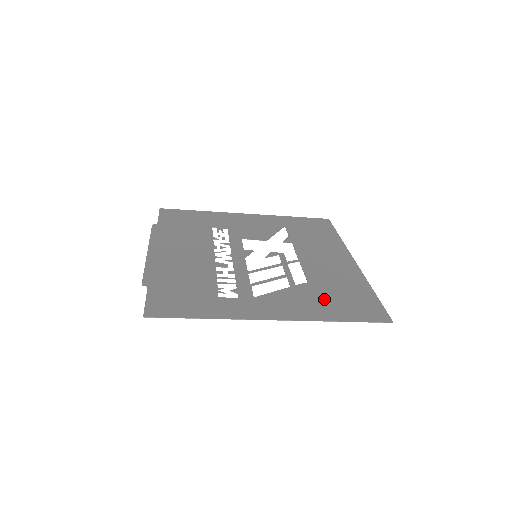
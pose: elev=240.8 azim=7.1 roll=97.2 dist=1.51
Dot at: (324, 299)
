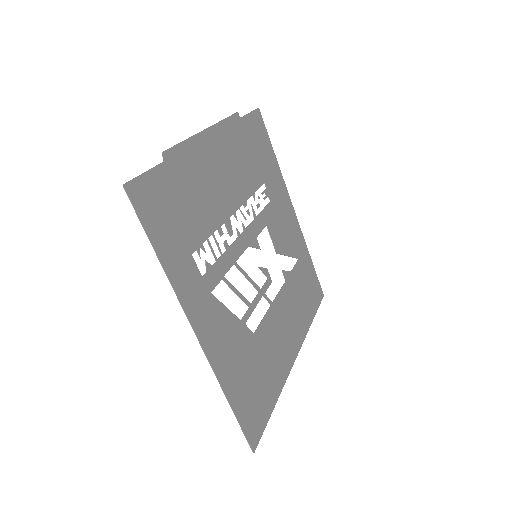
Dot at: (245, 366)
